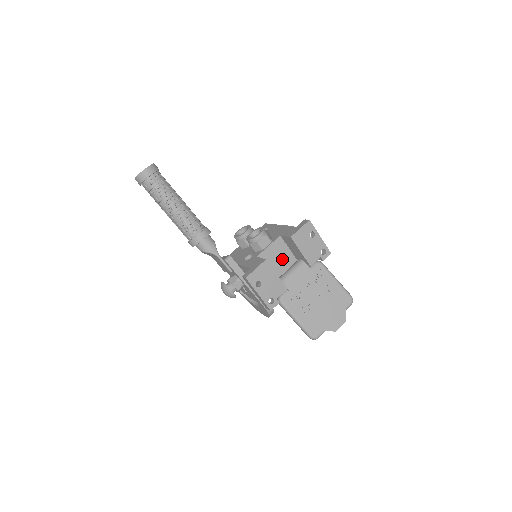
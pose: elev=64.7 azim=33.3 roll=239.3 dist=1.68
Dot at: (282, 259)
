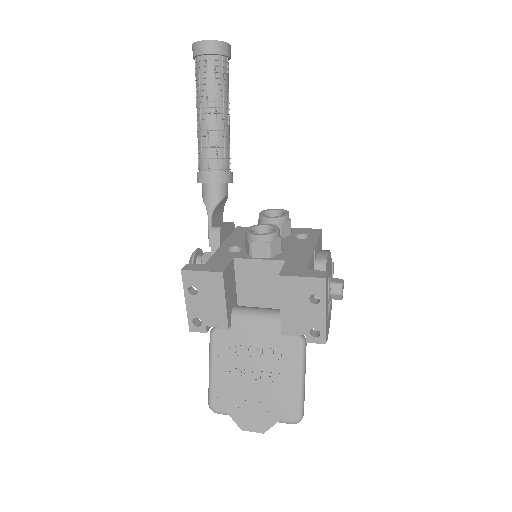
Dot at: (267, 289)
